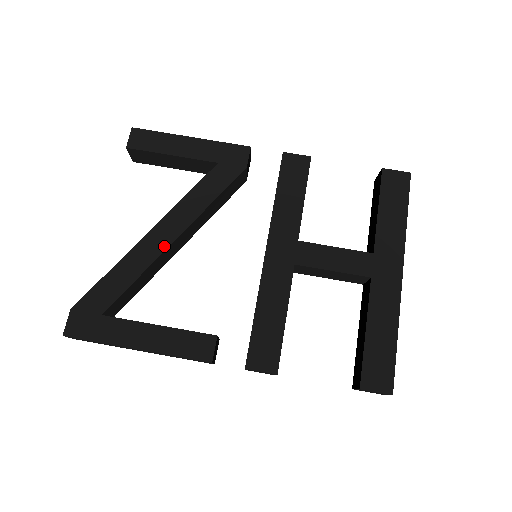
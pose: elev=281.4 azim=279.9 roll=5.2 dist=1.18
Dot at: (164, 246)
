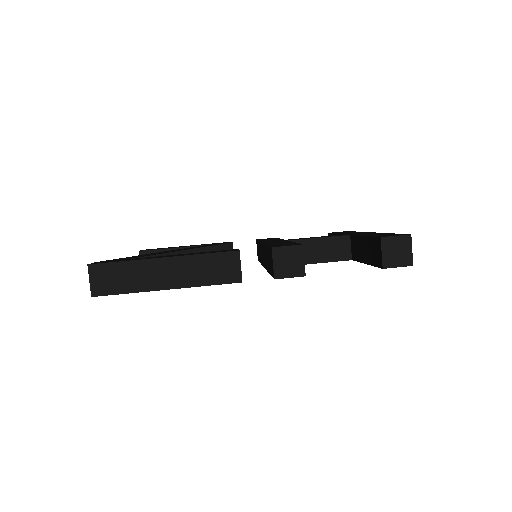
Dot at: (178, 251)
